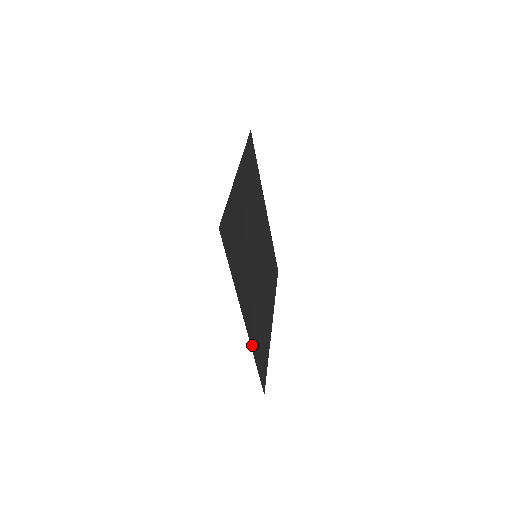
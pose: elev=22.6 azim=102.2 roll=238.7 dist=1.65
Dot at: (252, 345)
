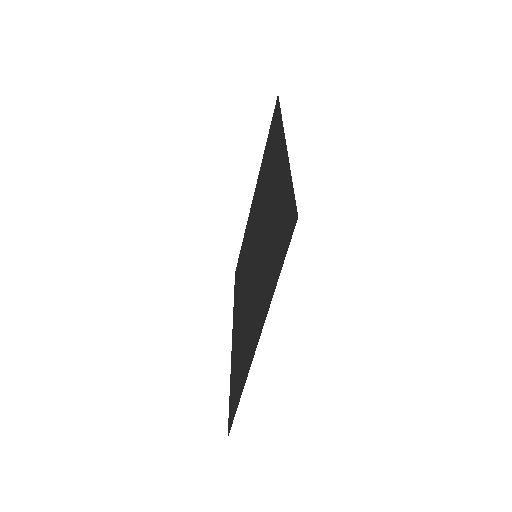
Dot at: occluded
